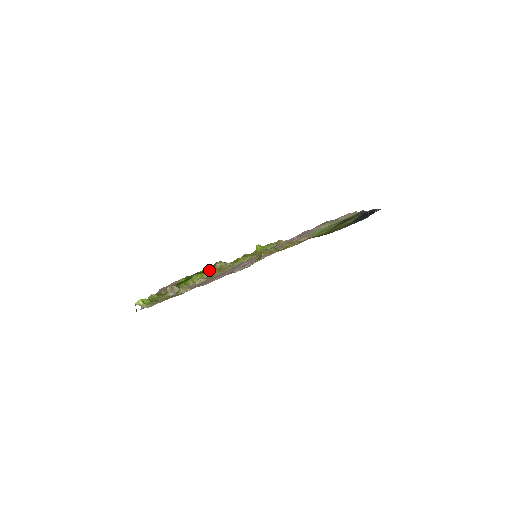
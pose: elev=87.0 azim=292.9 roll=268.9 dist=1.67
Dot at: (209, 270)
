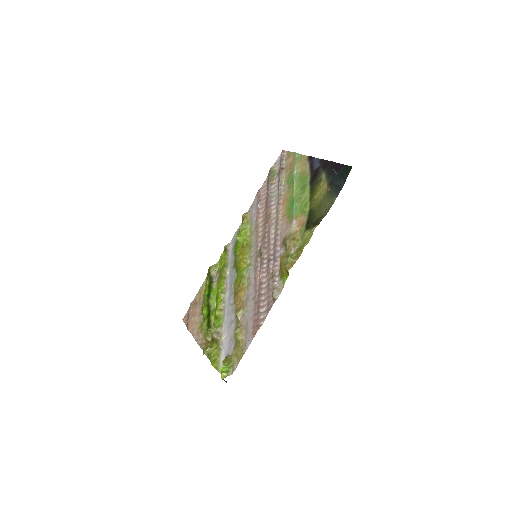
Dot at: (212, 284)
